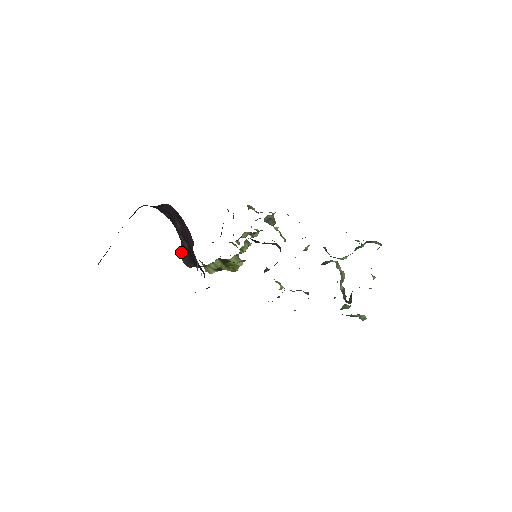
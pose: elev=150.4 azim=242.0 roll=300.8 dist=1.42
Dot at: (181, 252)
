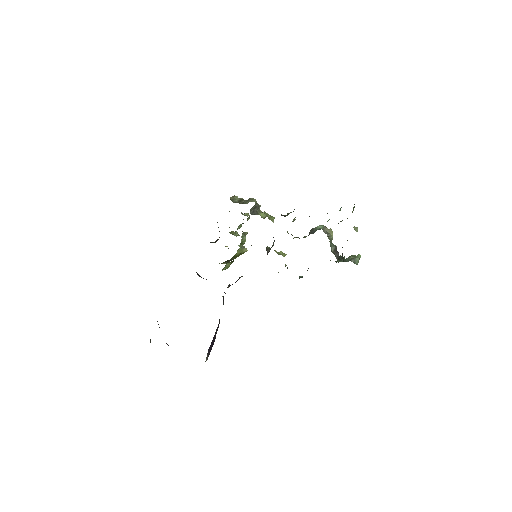
Dot at: (197, 274)
